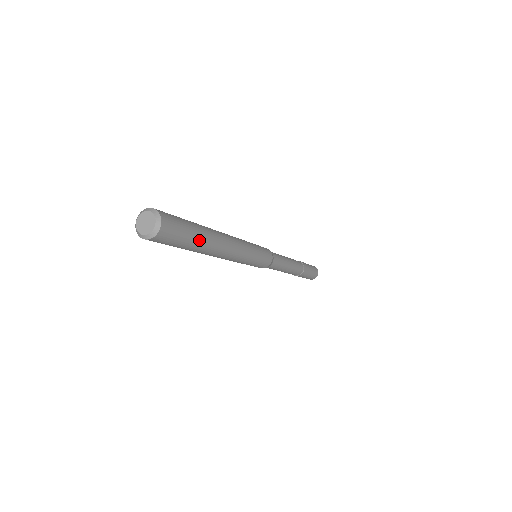
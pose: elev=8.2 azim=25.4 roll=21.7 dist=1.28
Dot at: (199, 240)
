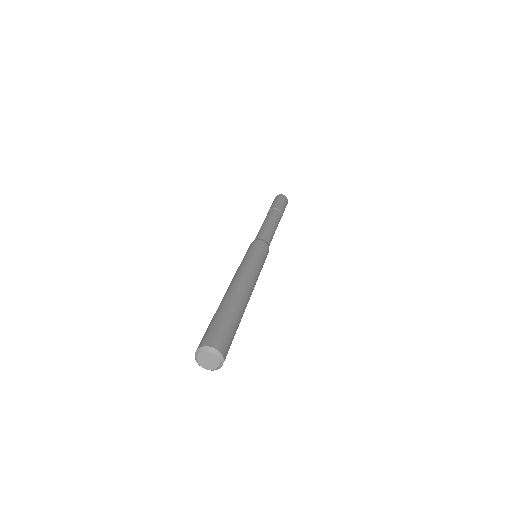
Dot at: occluded
